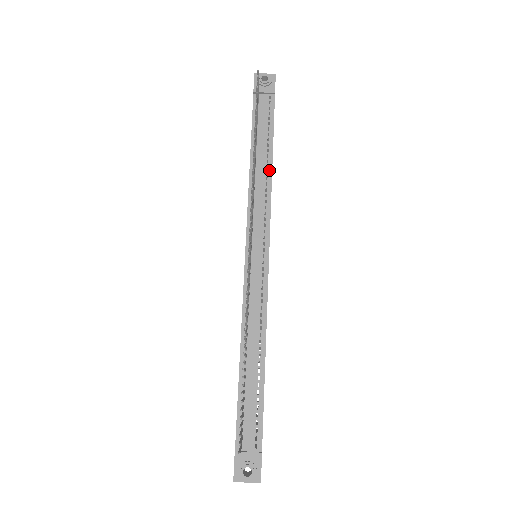
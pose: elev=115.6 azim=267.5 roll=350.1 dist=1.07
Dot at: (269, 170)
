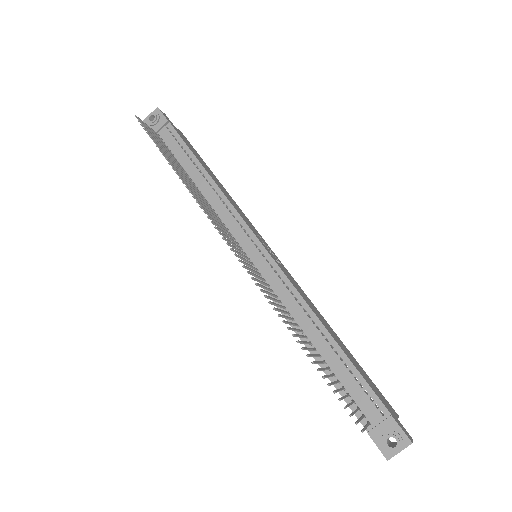
Dot at: (210, 181)
